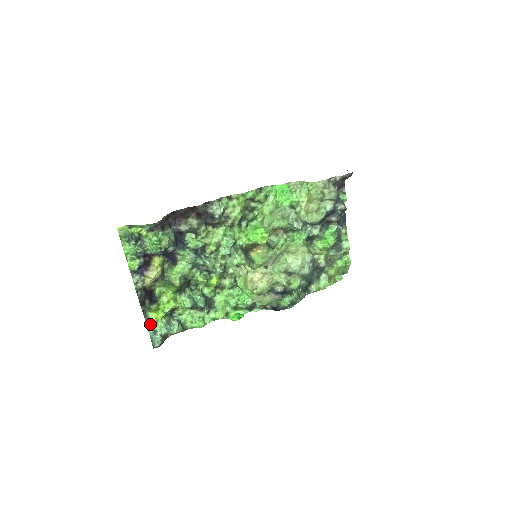
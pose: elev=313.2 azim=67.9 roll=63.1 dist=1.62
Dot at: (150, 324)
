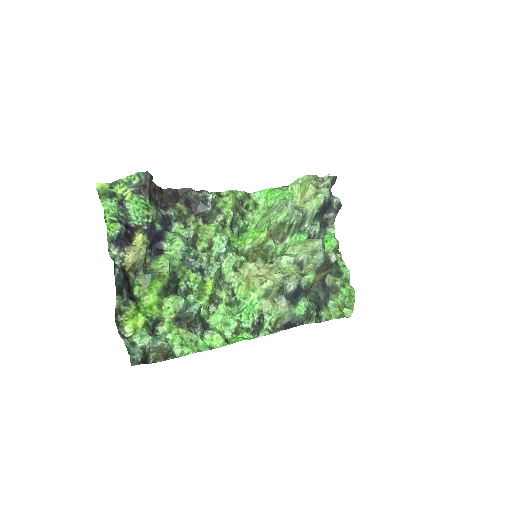
Dot at: (124, 336)
